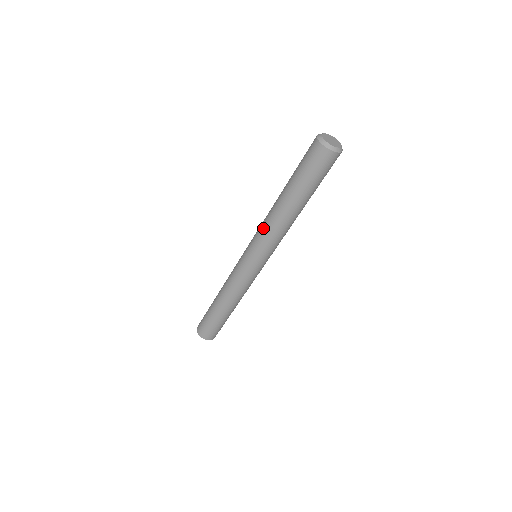
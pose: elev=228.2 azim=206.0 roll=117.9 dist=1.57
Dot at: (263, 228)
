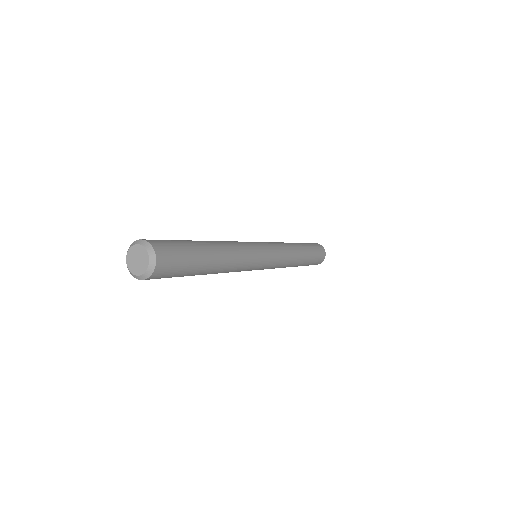
Dot at: occluded
